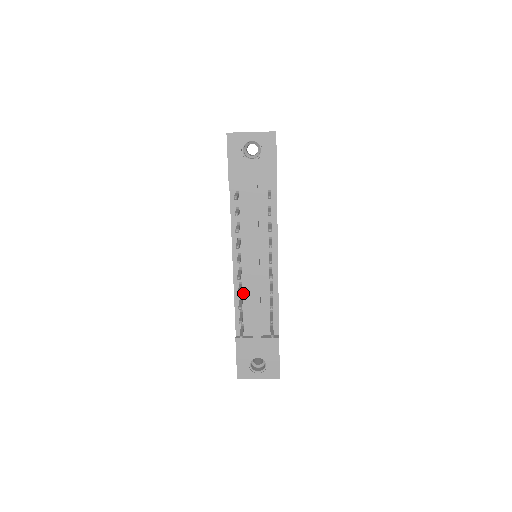
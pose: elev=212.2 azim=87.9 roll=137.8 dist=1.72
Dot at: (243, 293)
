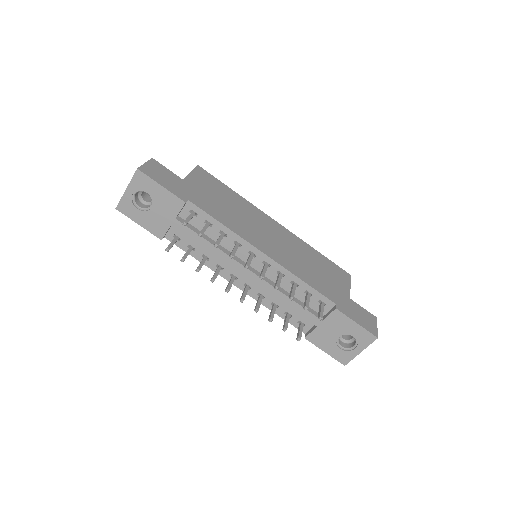
Dot at: (270, 300)
